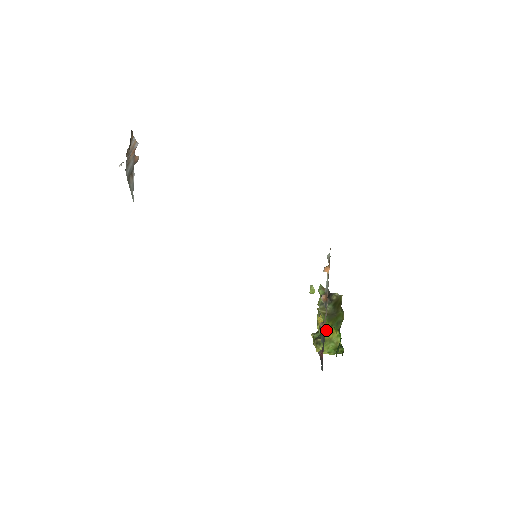
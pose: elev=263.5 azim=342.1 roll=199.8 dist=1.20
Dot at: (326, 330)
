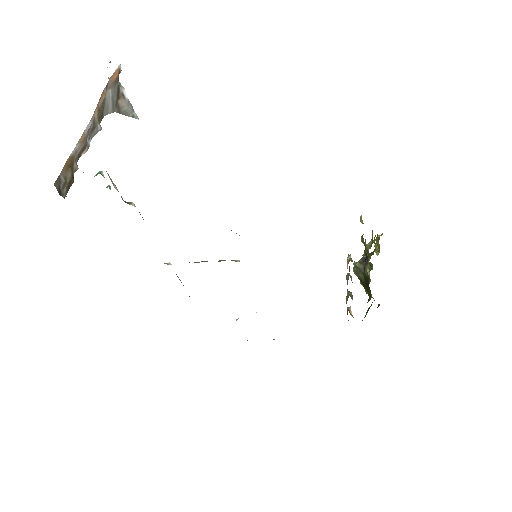
Dot at: occluded
